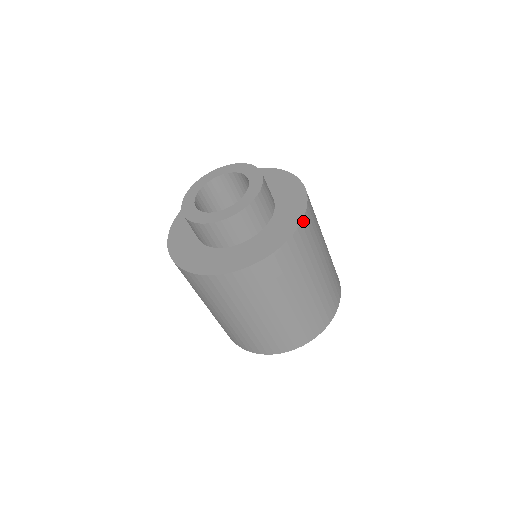
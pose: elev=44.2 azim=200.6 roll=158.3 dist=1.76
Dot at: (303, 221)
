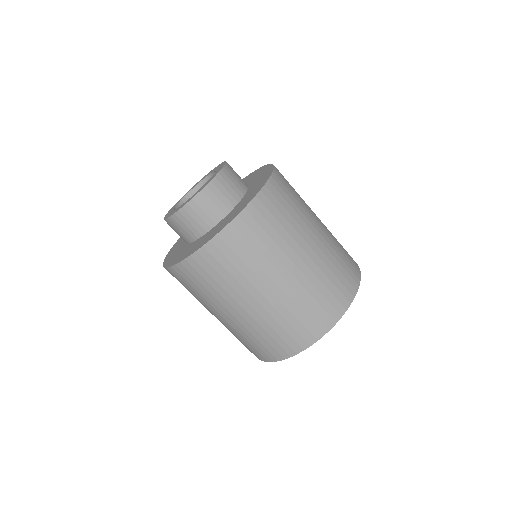
Dot at: occluded
